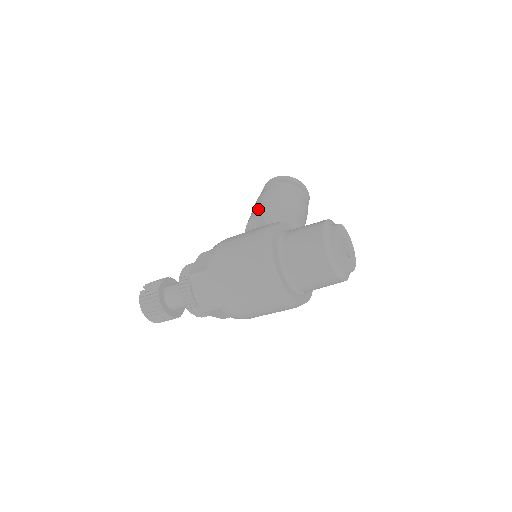
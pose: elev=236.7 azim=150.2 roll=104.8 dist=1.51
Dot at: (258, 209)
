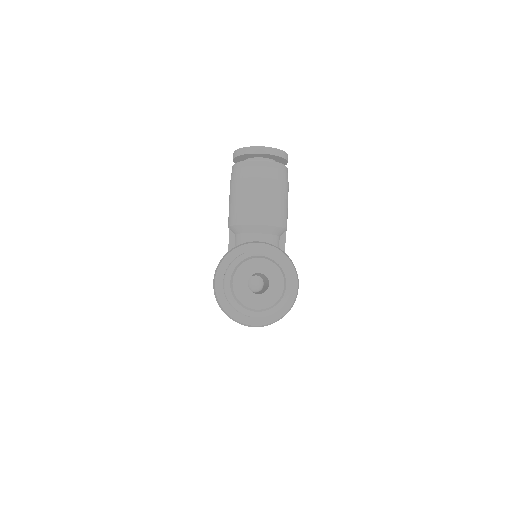
Dot at: occluded
